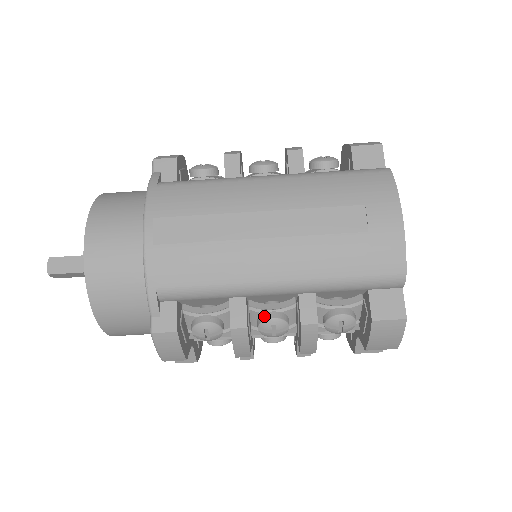
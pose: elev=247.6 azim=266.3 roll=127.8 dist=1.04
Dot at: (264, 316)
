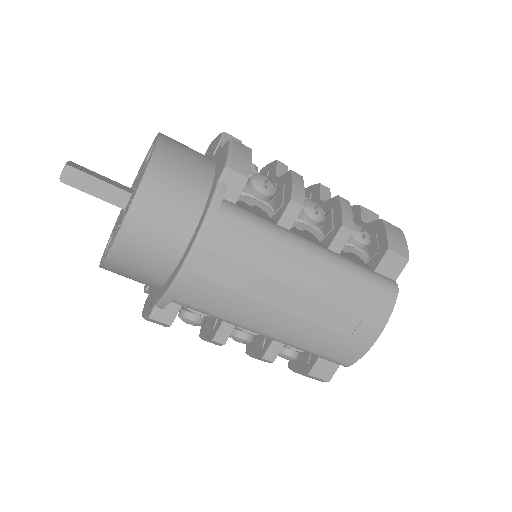
Dot at: (239, 333)
